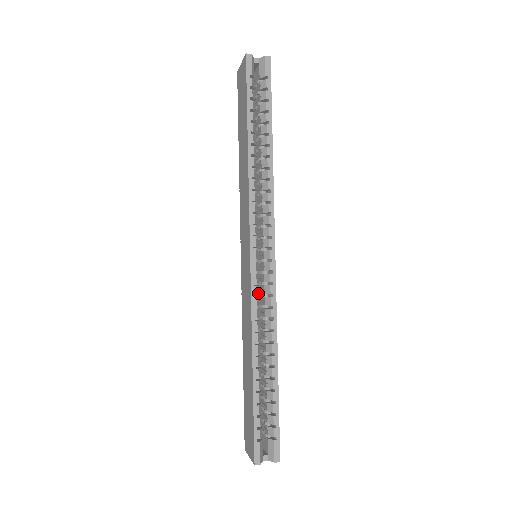
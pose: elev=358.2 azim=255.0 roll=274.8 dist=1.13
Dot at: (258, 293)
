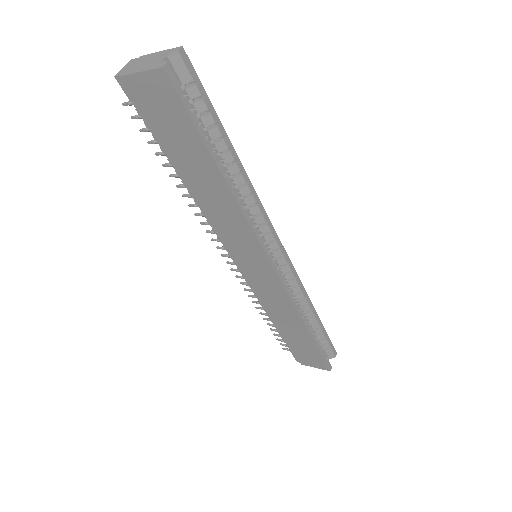
Dot at: occluded
